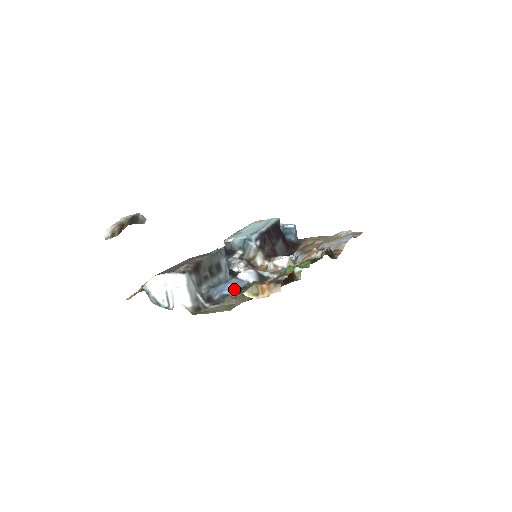
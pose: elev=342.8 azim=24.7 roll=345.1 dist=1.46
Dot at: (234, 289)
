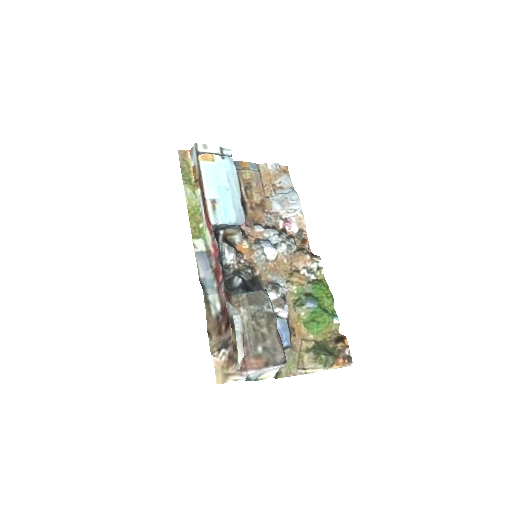
Dot at: (288, 337)
